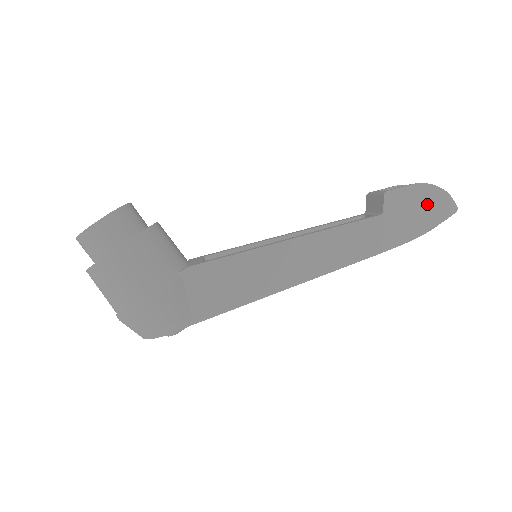
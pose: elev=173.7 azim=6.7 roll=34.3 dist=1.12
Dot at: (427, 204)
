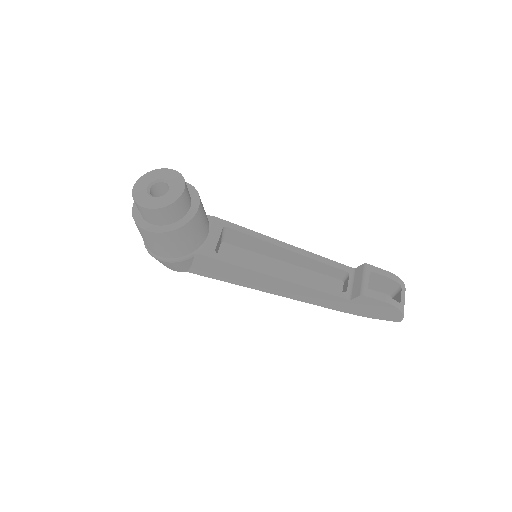
Dot at: (384, 311)
